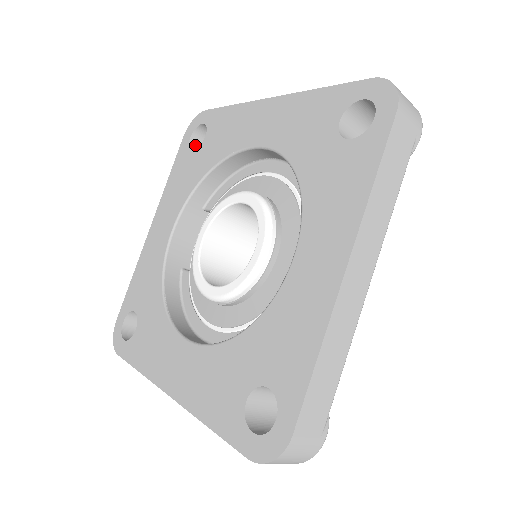
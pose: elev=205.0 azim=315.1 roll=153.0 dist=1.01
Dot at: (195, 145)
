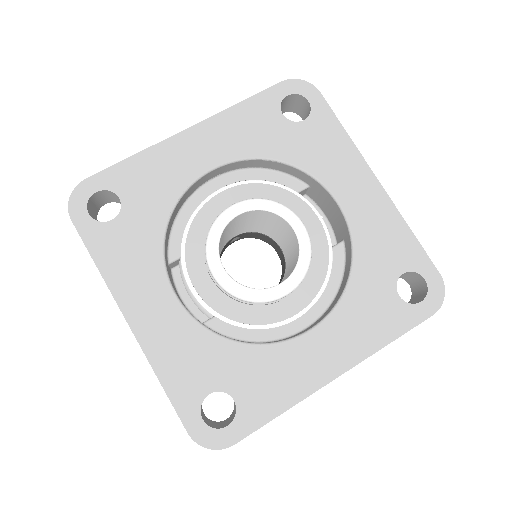
Dot at: occluded
